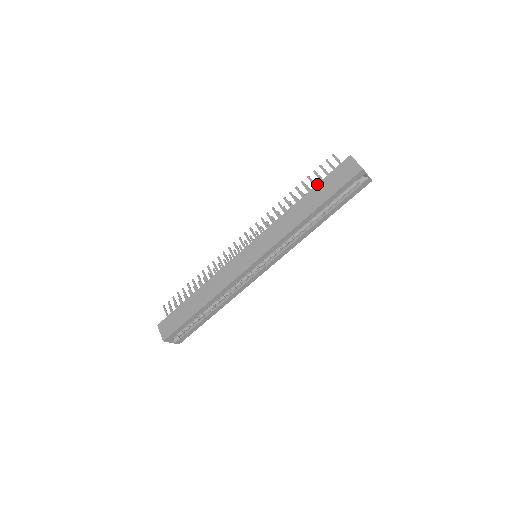
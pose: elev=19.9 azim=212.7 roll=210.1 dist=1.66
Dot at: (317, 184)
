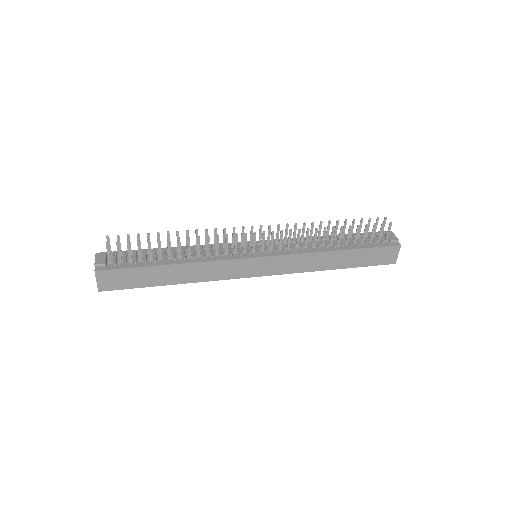
Dot at: (361, 249)
